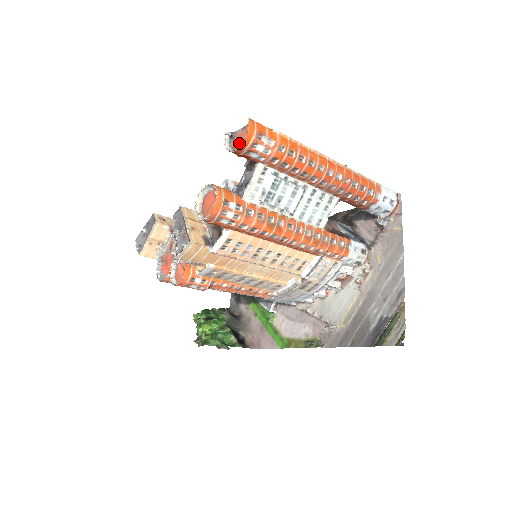
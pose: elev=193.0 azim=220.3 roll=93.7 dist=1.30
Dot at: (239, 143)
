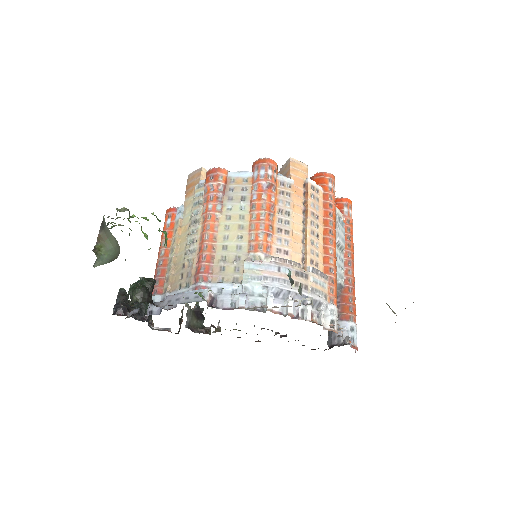
Dot at: occluded
